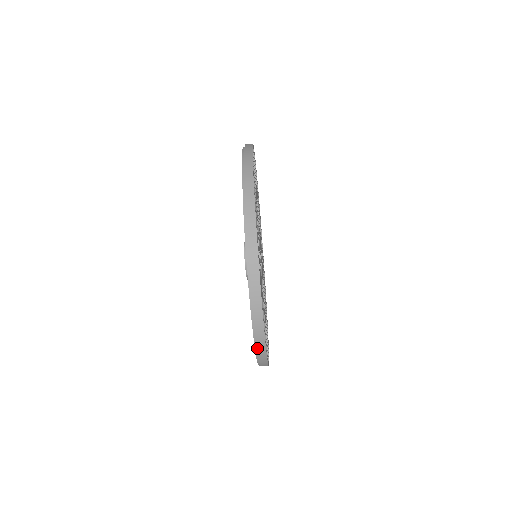
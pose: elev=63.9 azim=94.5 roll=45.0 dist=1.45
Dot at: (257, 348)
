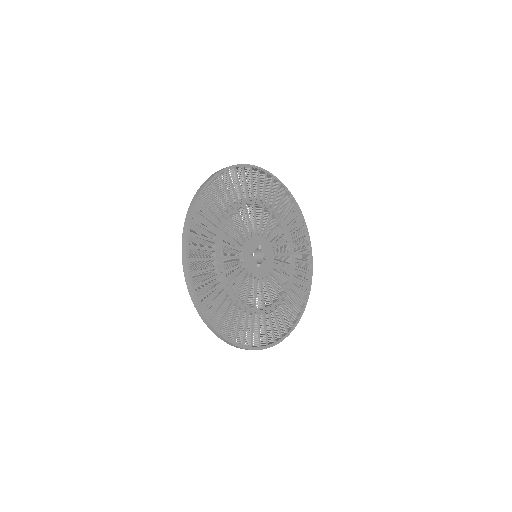
Dot at: occluded
